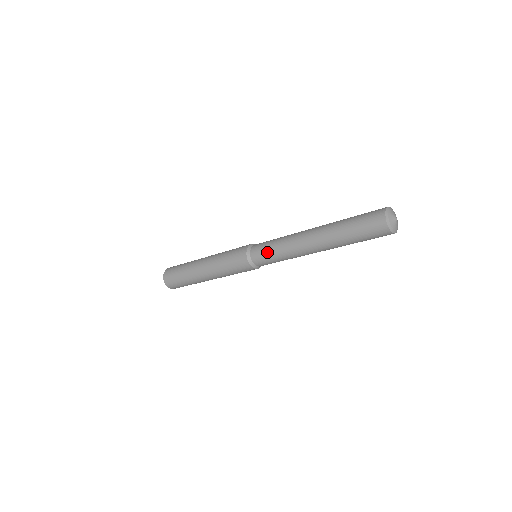
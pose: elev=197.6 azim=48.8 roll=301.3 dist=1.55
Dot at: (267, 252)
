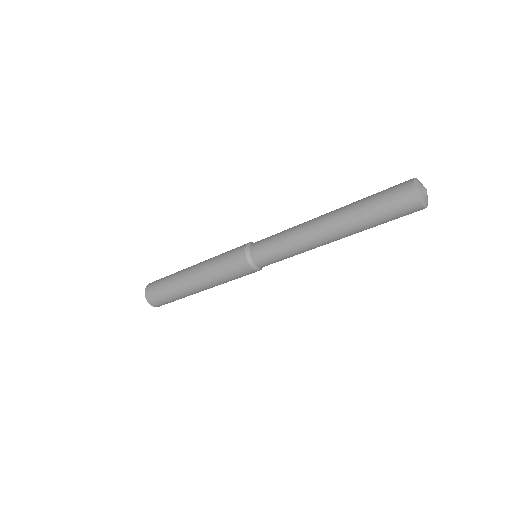
Dot at: (271, 237)
